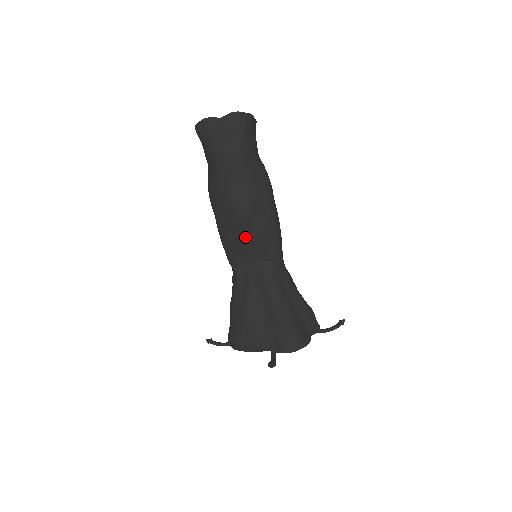
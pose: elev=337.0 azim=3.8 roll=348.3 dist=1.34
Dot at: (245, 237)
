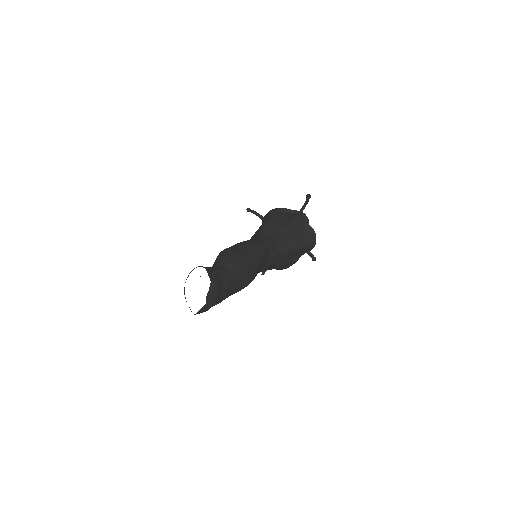
Dot at: occluded
